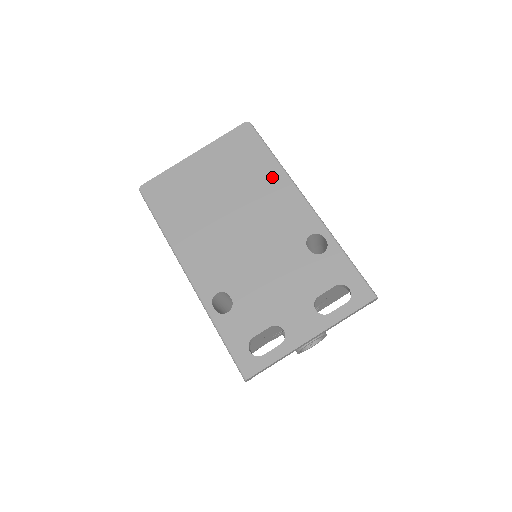
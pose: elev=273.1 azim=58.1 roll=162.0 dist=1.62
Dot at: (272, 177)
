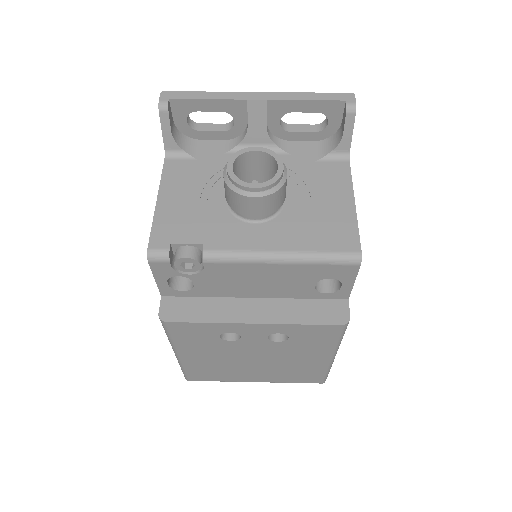
Dot at: occluded
